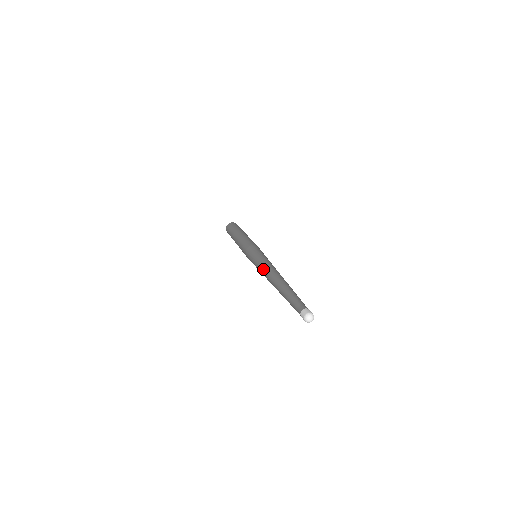
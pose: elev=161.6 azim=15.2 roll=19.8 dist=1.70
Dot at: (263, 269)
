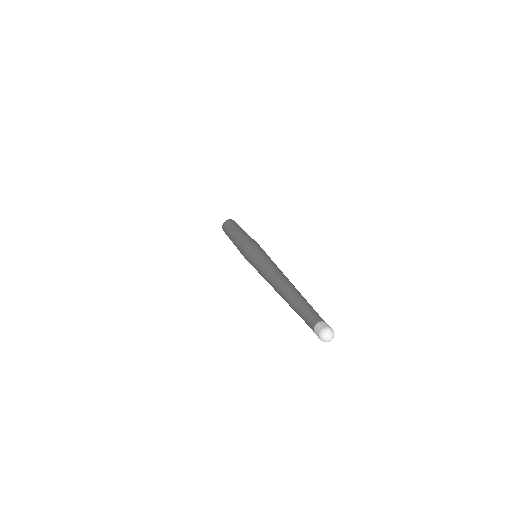
Dot at: (265, 269)
